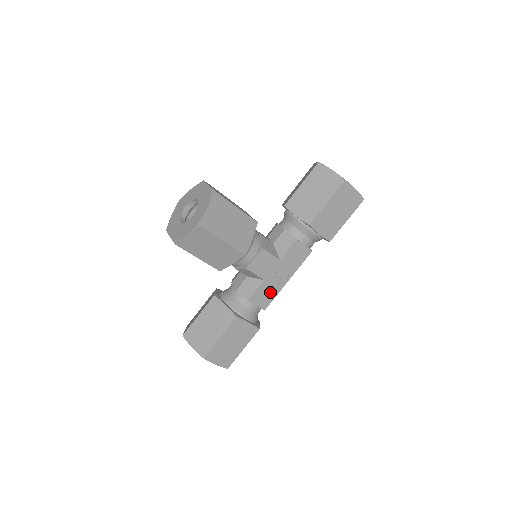
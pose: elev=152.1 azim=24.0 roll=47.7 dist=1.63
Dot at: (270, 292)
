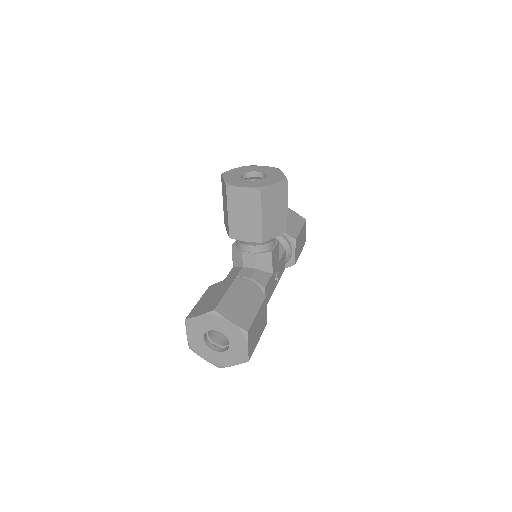
Dot at: (270, 290)
